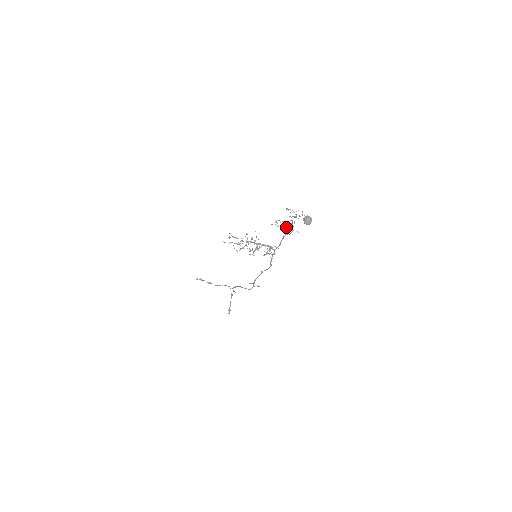
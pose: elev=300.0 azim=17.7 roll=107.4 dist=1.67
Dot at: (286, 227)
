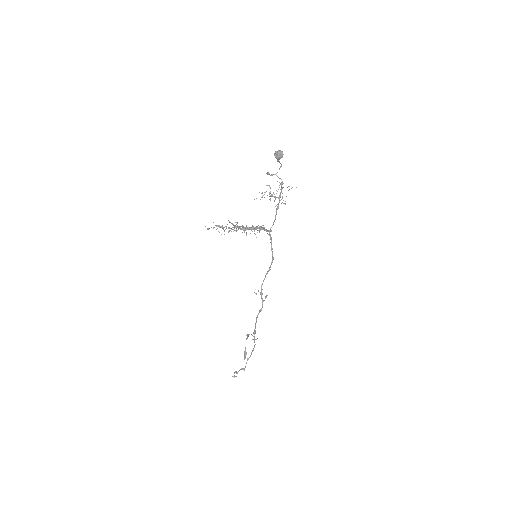
Dot at: (273, 196)
